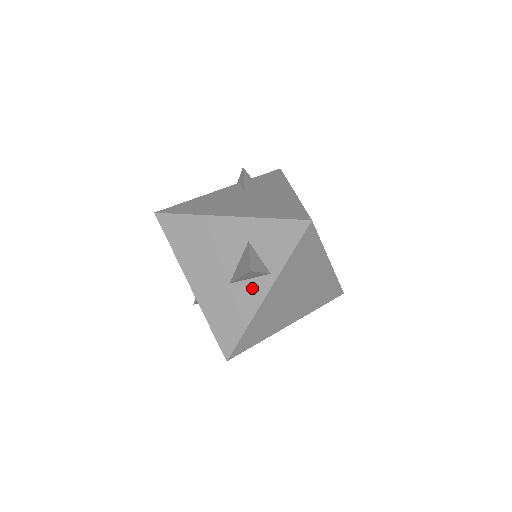
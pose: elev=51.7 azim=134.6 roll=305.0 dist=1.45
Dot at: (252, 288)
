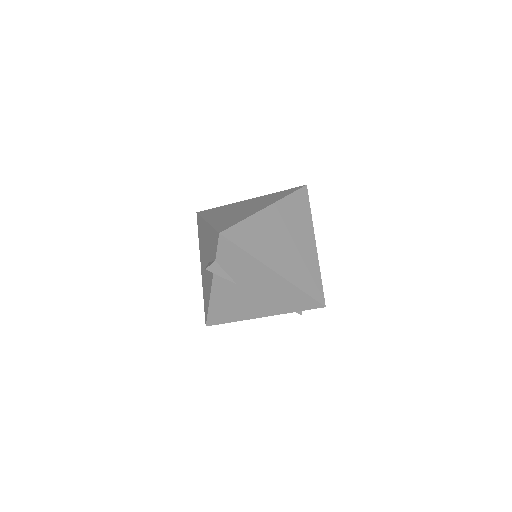
Dot at: occluded
